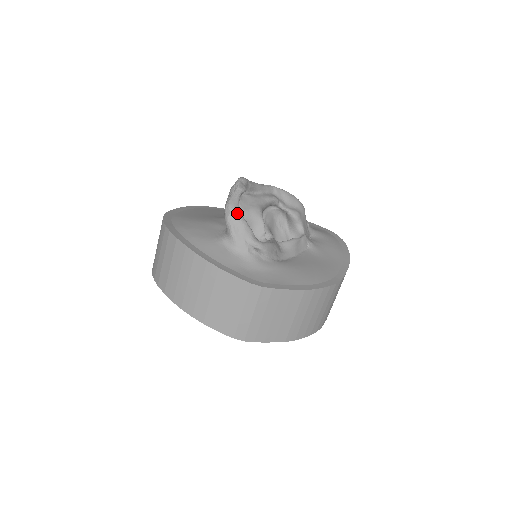
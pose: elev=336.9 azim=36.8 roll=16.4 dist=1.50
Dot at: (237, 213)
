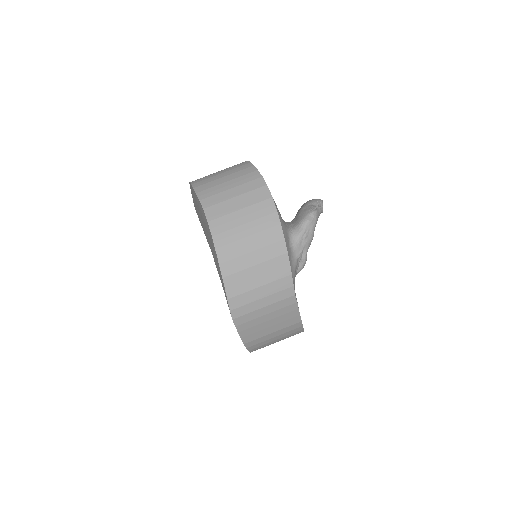
Dot at: (315, 225)
